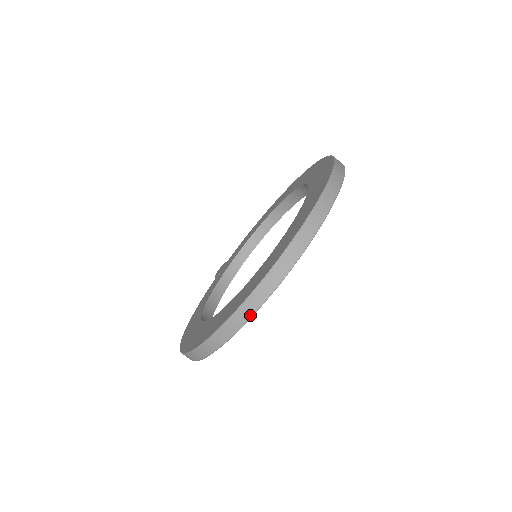
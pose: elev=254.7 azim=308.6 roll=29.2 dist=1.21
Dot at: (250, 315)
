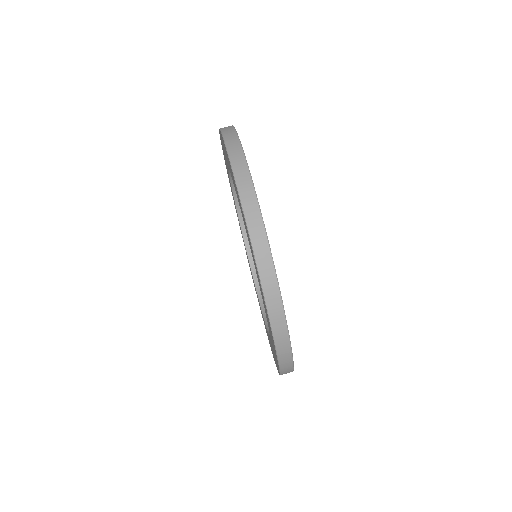
Dot at: (251, 185)
